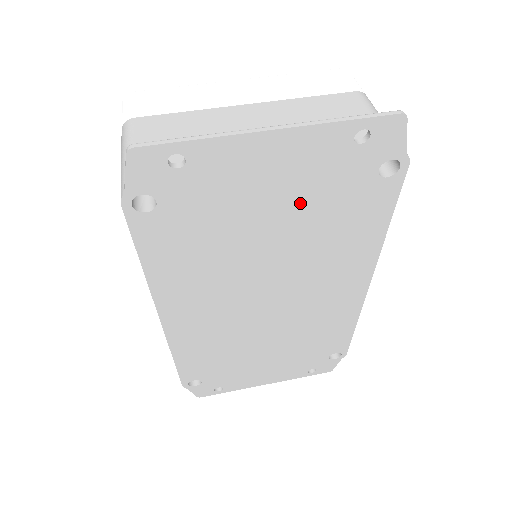
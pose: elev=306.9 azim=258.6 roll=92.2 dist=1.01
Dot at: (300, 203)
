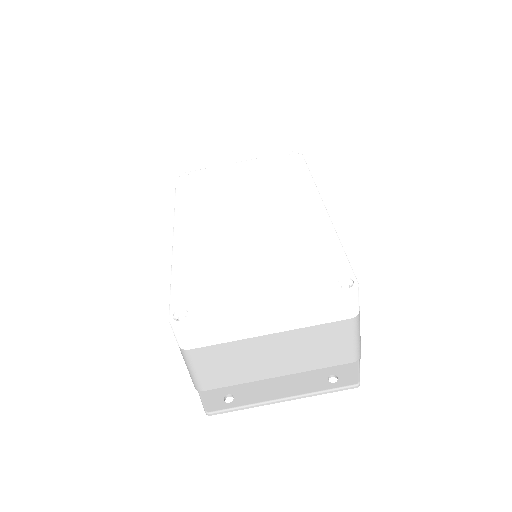
Dot at: occluded
